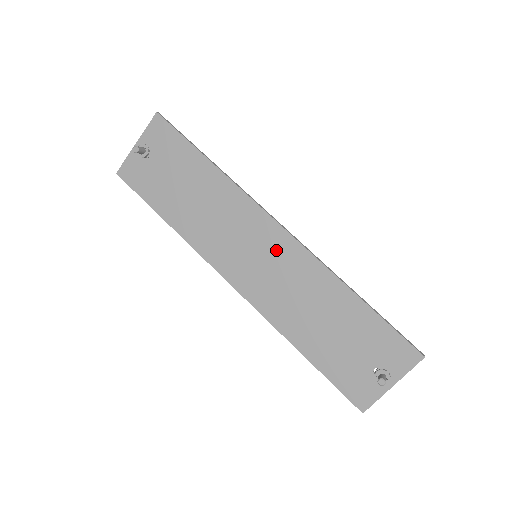
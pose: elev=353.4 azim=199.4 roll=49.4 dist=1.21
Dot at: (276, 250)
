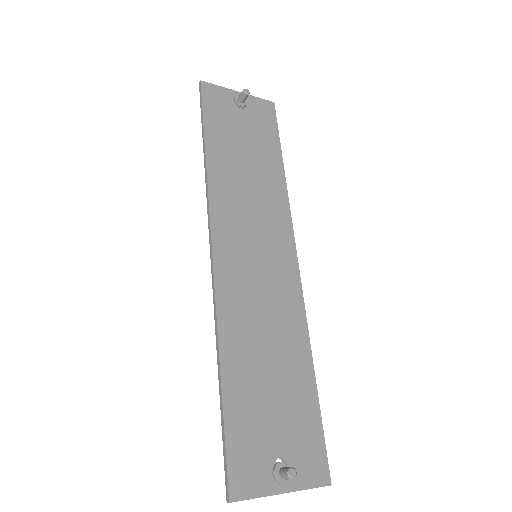
Dot at: (279, 270)
